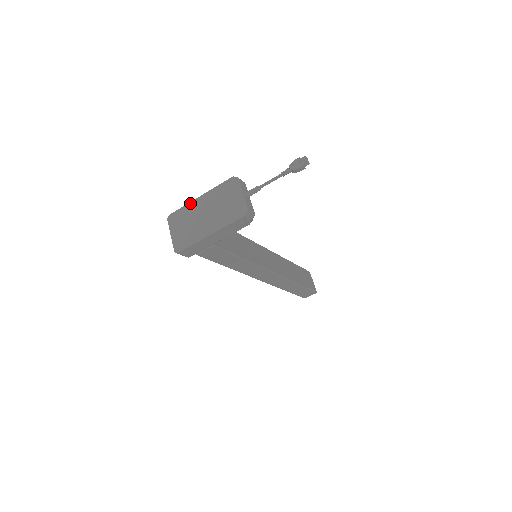
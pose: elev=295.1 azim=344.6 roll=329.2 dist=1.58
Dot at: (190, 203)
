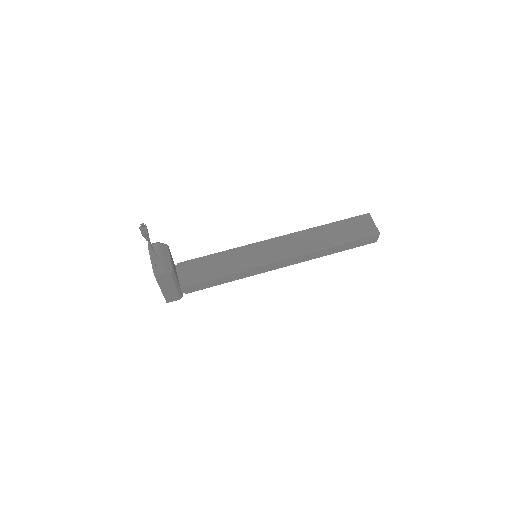
Dot at: occluded
